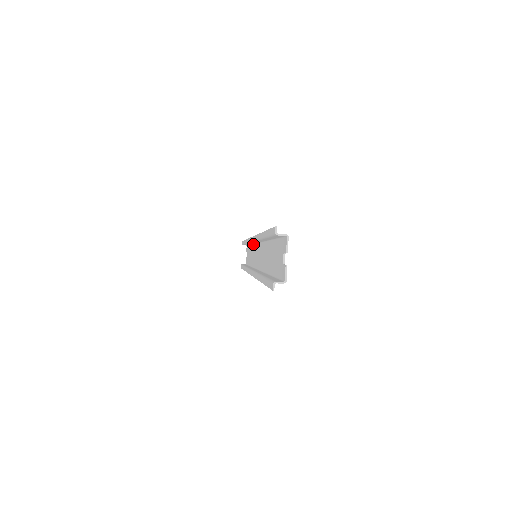
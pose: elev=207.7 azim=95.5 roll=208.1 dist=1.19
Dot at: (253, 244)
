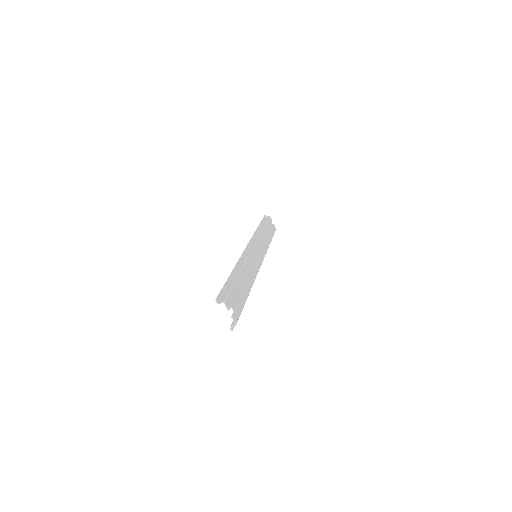
Dot at: (259, 235)
